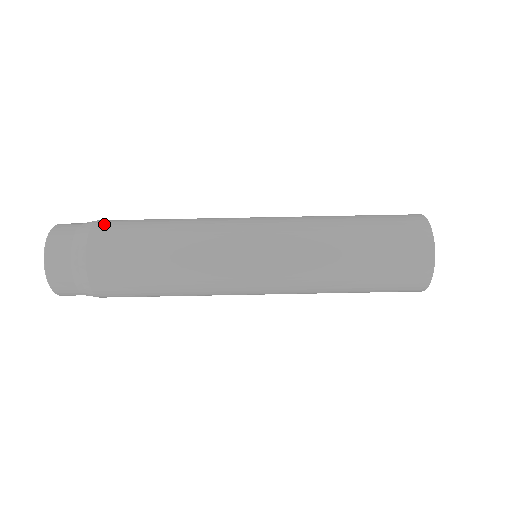
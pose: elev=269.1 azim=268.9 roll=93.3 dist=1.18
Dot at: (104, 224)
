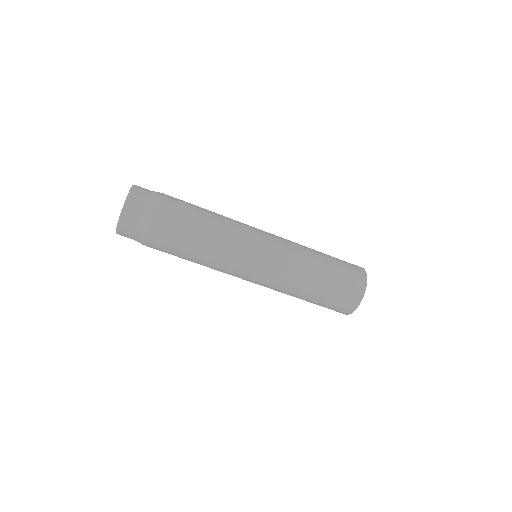
Dot at: (163, 215)
